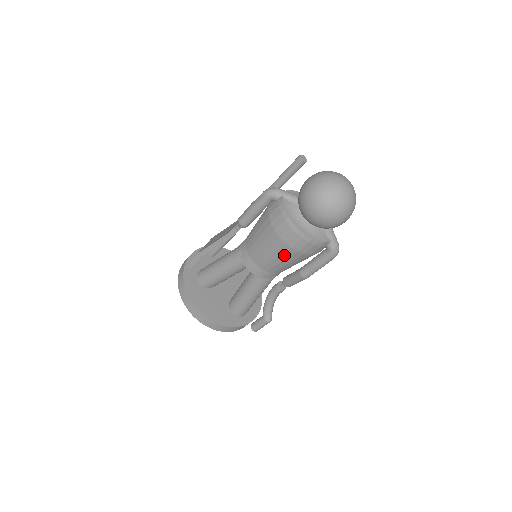
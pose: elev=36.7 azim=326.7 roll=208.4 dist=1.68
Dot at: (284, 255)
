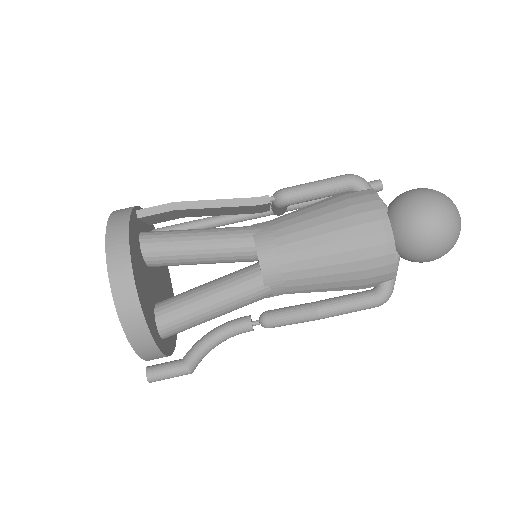
Dot at: (338, 256)
